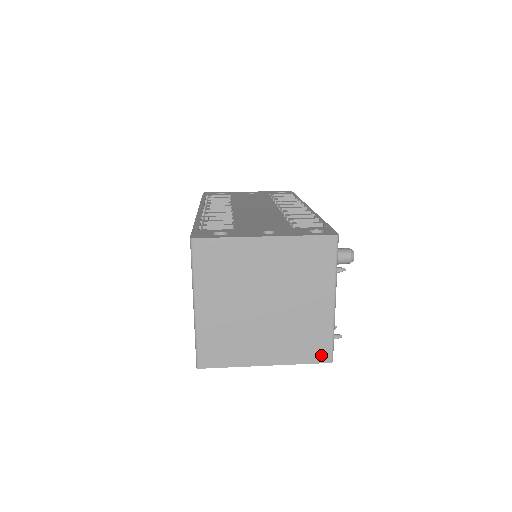
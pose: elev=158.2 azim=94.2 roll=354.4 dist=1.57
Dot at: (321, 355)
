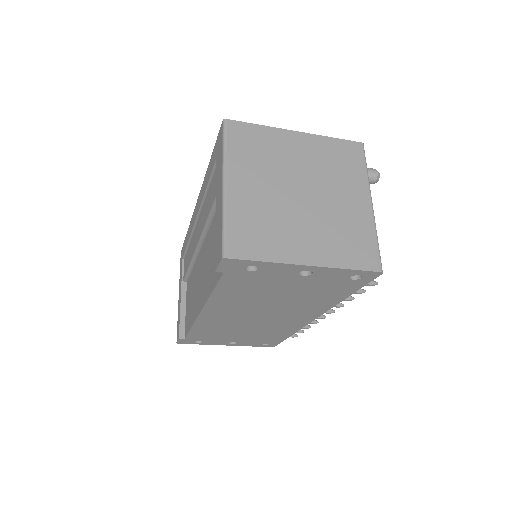
Dot at: (369, 261)
